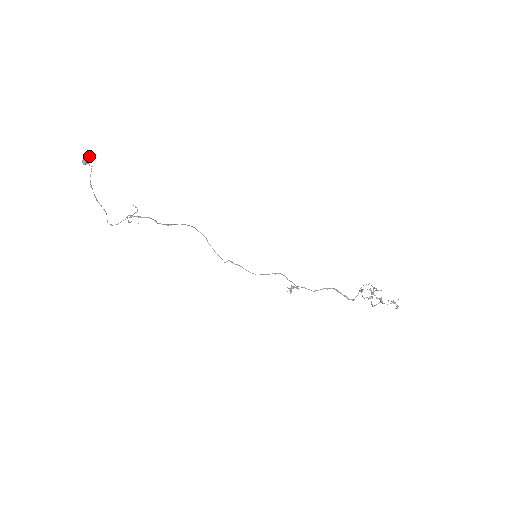
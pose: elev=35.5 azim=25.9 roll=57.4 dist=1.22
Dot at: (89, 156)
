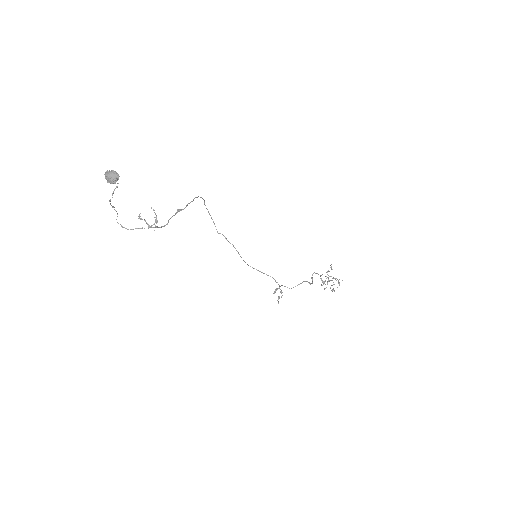
Dot at: (118, 176)
